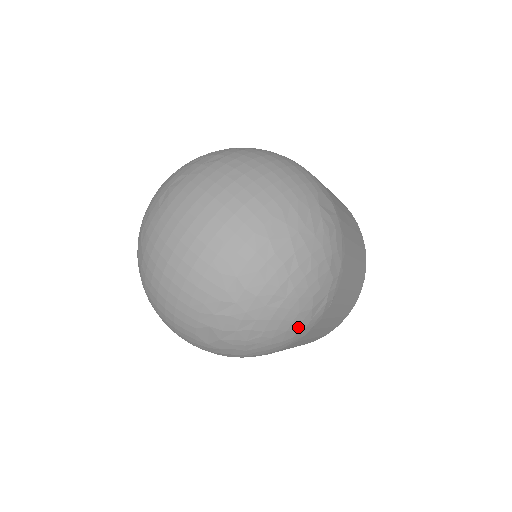
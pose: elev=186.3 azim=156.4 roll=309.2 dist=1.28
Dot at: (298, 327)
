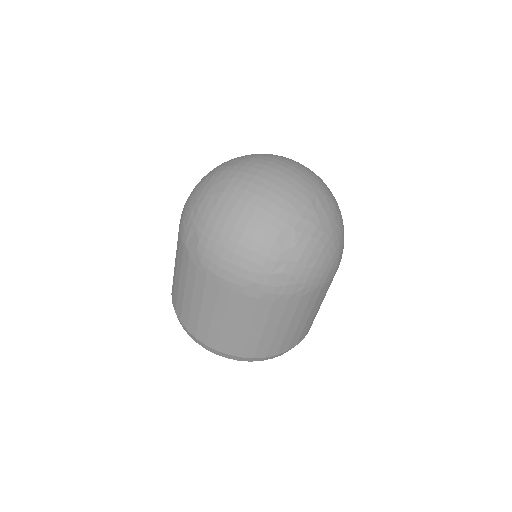
Dot at: (335, 261)
